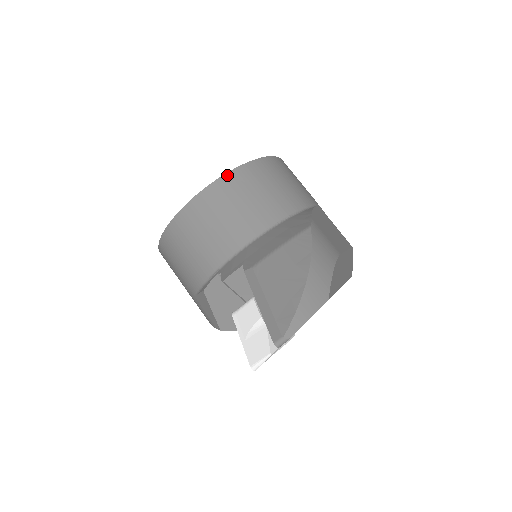
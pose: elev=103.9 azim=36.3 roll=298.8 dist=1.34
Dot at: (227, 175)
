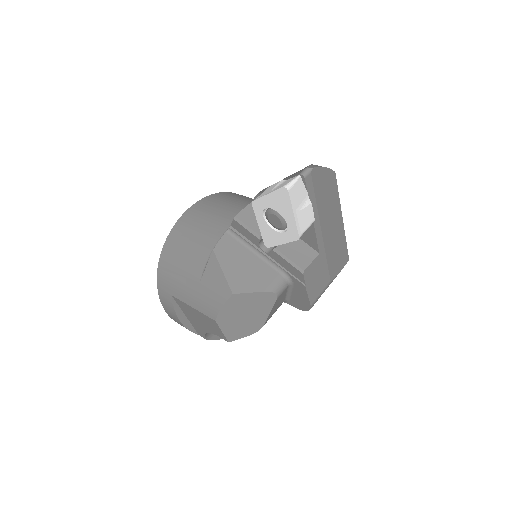
Dot at: (224, 192)
